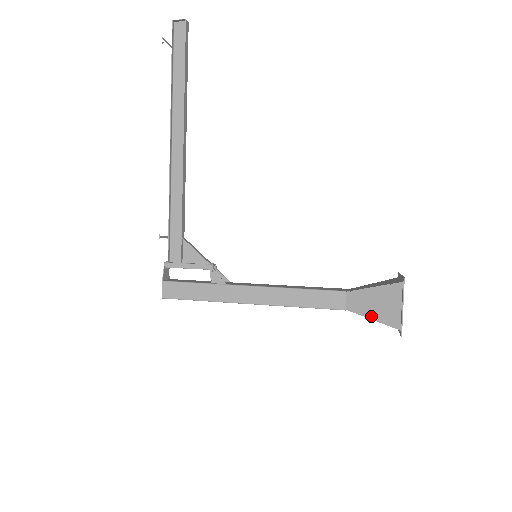
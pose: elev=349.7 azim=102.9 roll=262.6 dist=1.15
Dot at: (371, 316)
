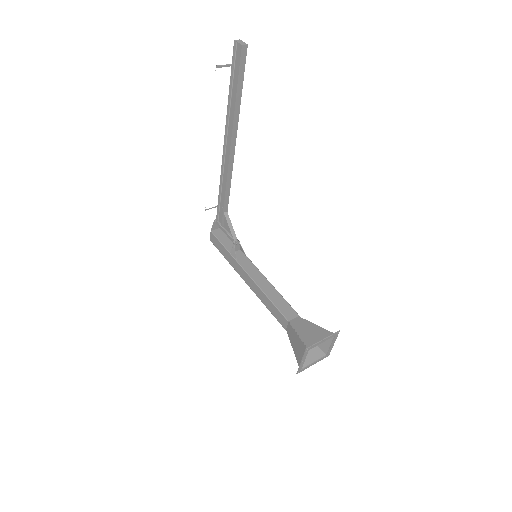
Dot at: (293, 347)
